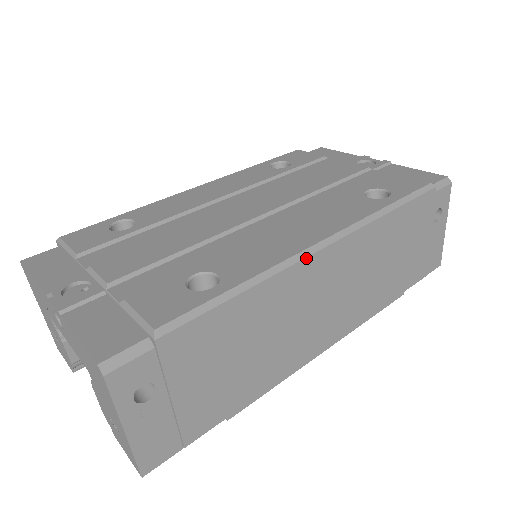
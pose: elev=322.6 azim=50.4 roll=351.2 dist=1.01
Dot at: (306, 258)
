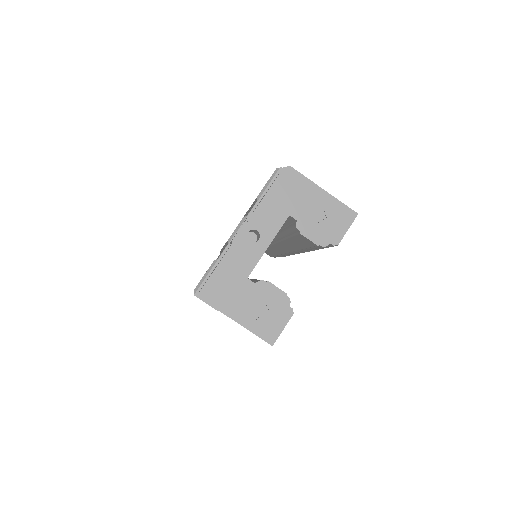
Dot at: occluded
